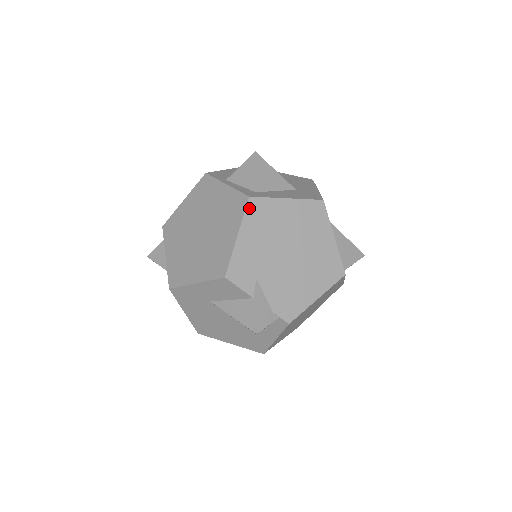
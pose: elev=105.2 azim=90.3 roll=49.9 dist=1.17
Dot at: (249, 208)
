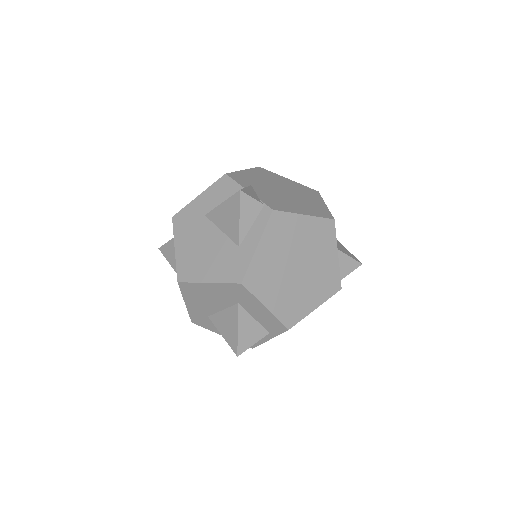
Dot at: (257, 169)
